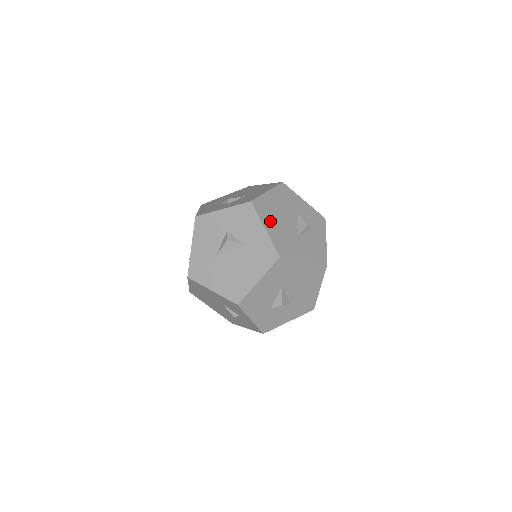
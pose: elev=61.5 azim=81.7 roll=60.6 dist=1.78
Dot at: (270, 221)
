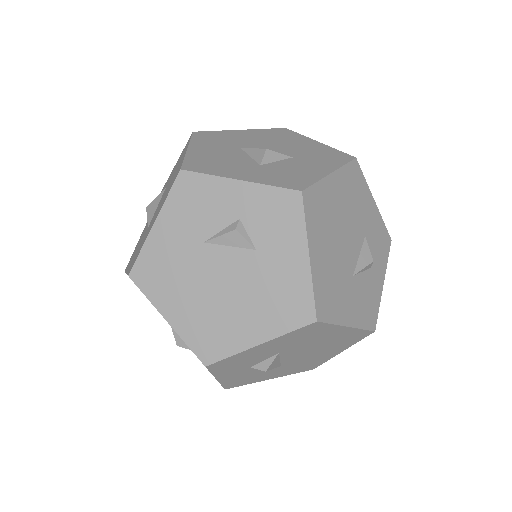
Dot at: occluded
